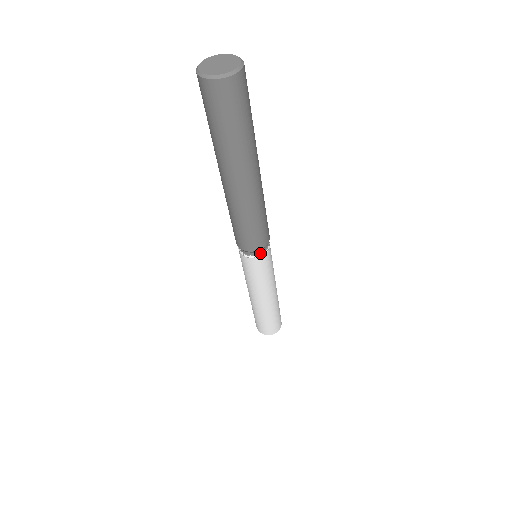
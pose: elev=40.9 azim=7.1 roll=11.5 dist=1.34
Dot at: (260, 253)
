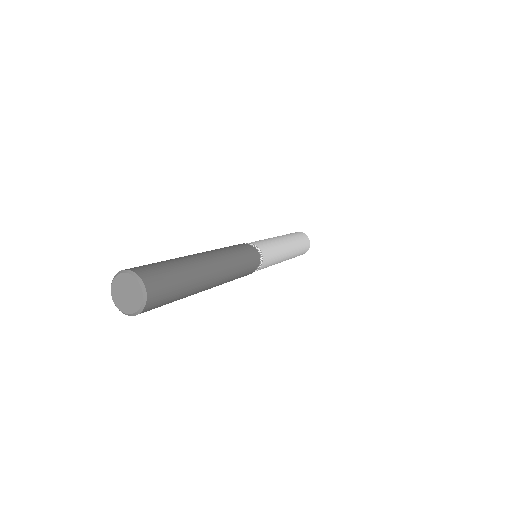
Dot at: (258, 266)
